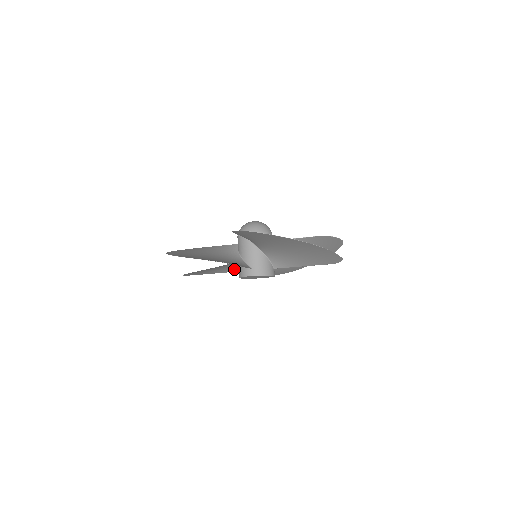
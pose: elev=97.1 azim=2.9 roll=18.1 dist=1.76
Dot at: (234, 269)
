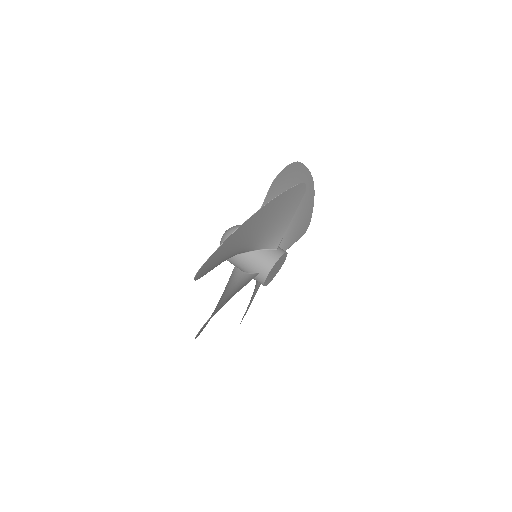
Dot at: (251, 277)
